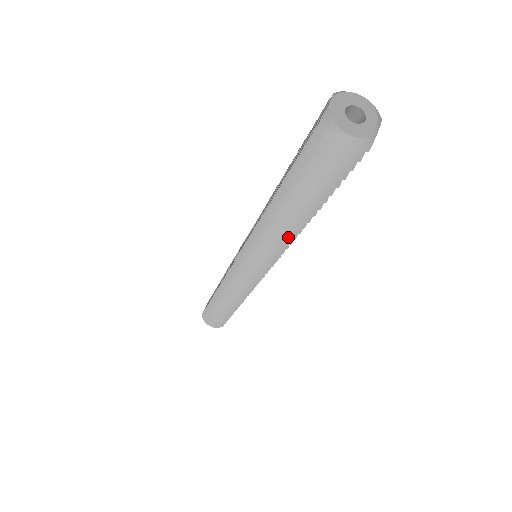
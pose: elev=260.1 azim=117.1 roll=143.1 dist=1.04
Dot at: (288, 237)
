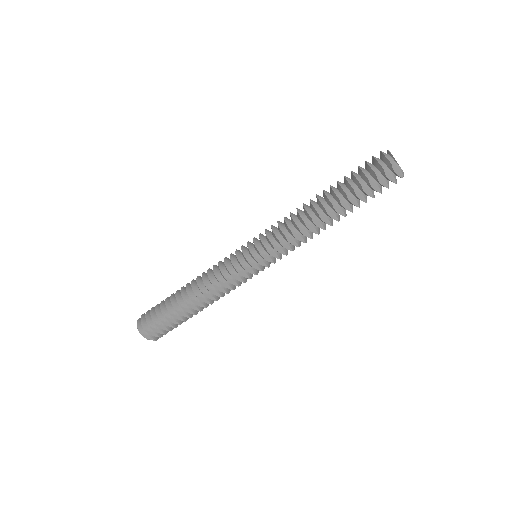
Dot at: (303, 218)
